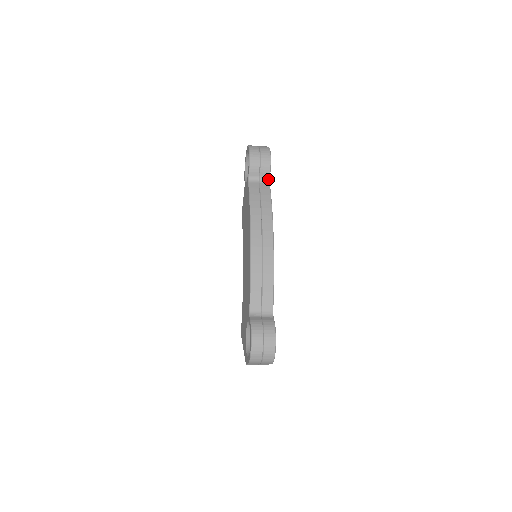
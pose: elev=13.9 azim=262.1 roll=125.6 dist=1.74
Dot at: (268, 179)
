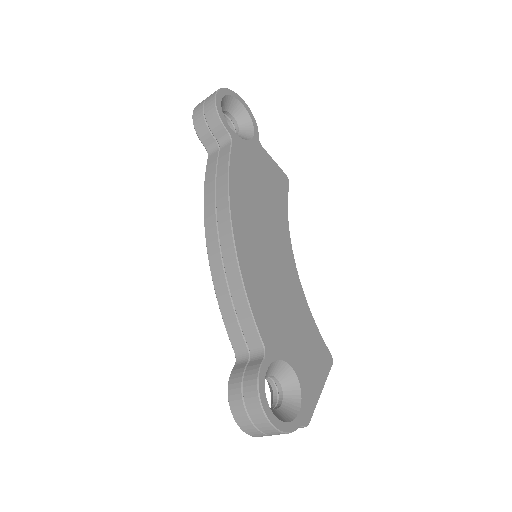
Dot at: (228, 137)
